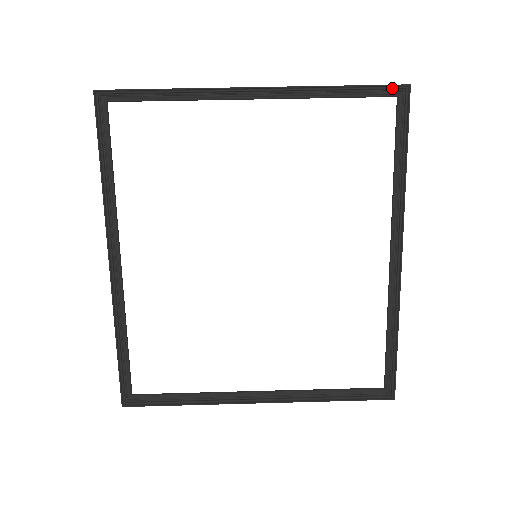
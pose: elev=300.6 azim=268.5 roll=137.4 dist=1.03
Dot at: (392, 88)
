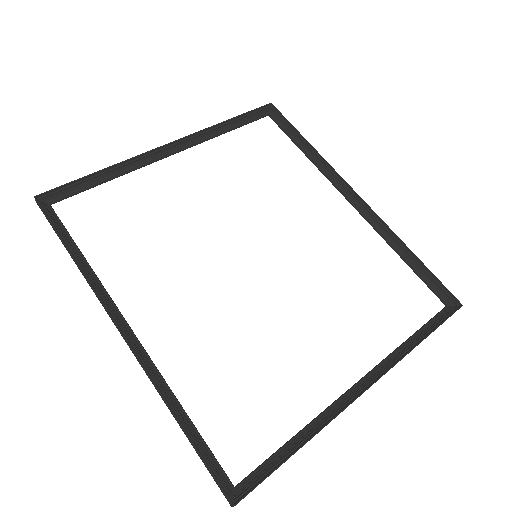
Dot at: (261, 110)
